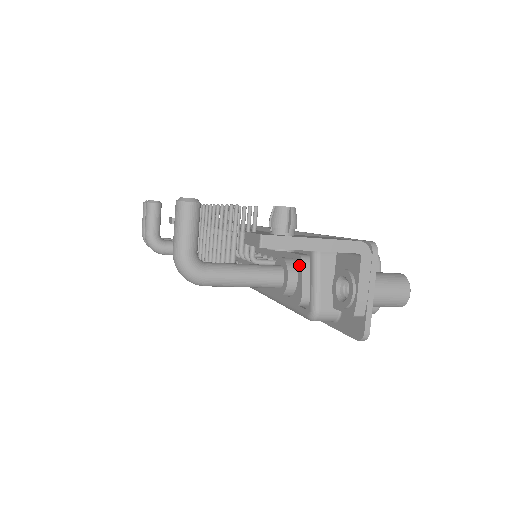
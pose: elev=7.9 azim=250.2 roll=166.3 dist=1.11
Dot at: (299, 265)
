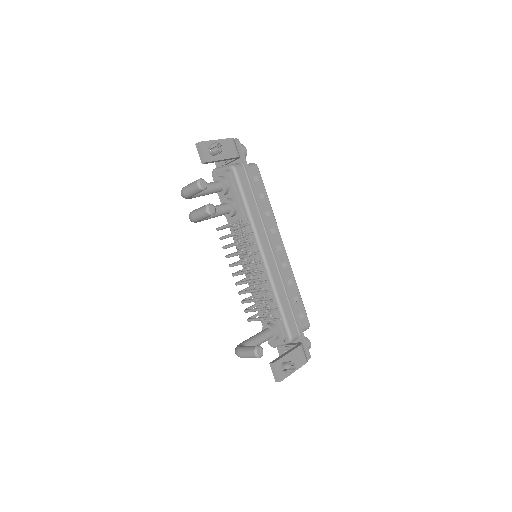
Dot at: (280, 340)
